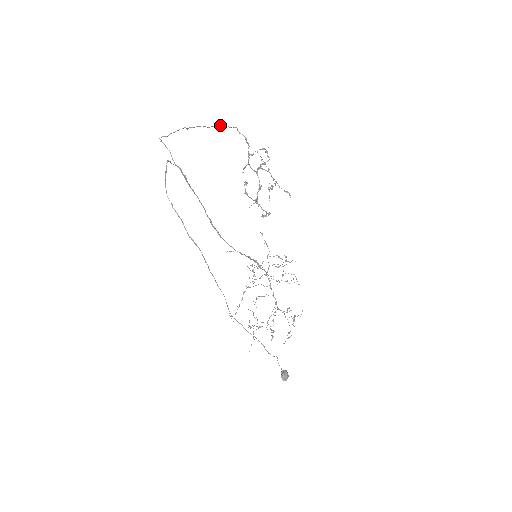
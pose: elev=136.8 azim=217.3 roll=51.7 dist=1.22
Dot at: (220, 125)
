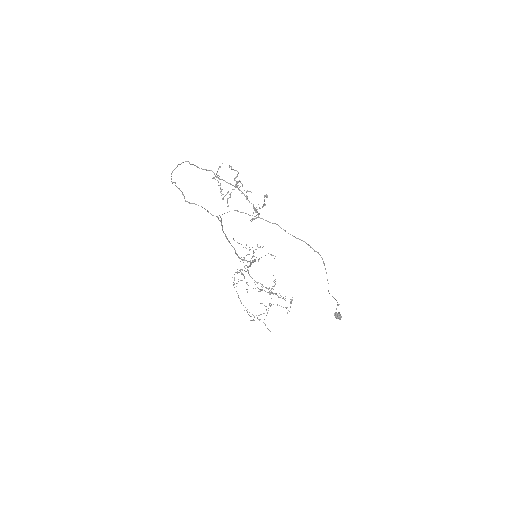
Dot at: (177, 166)
